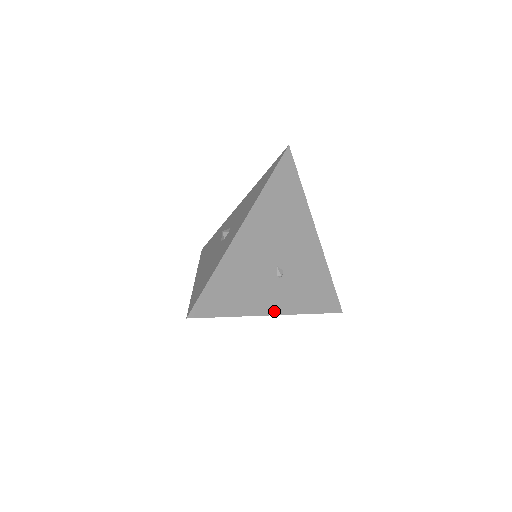
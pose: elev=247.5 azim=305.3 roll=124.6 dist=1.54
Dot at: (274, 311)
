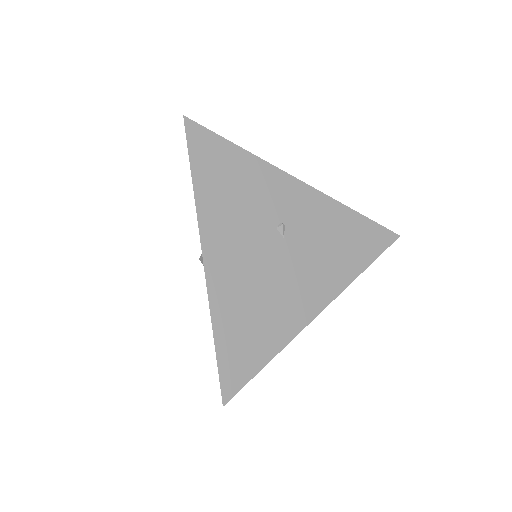
Dot at: (298, 184)
